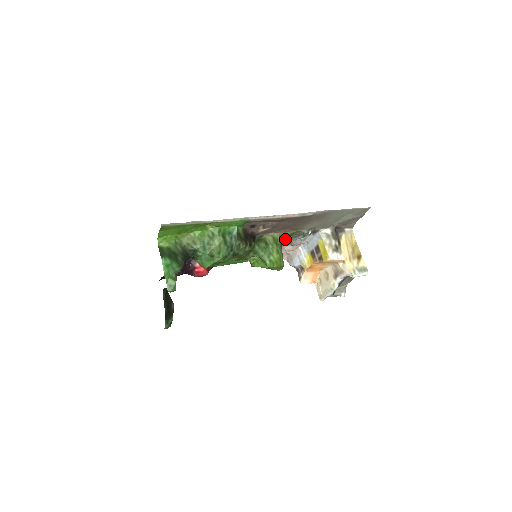
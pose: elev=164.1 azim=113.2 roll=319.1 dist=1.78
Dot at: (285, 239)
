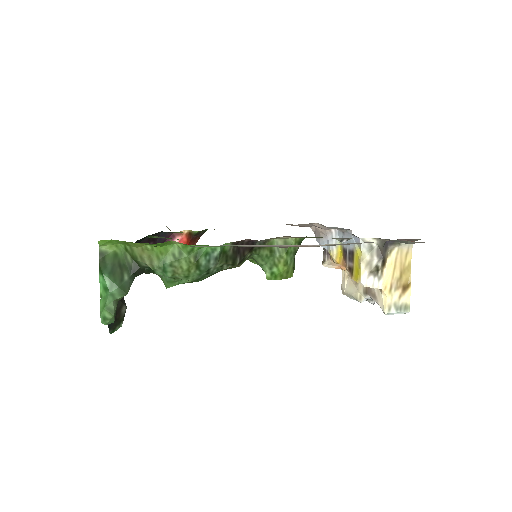
Dot at: occluded
